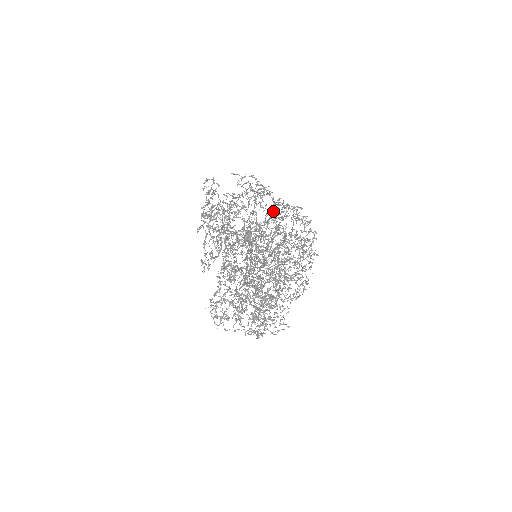
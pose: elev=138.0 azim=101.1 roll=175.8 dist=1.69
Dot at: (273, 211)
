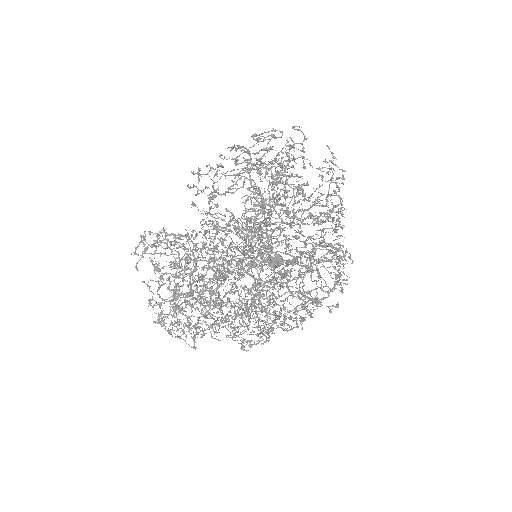
Dot at: (322, 229)
